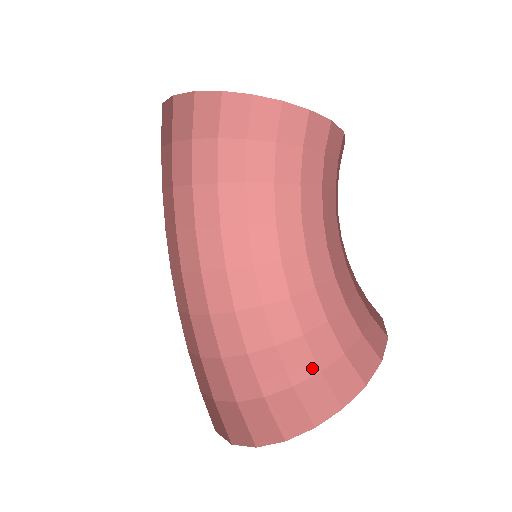
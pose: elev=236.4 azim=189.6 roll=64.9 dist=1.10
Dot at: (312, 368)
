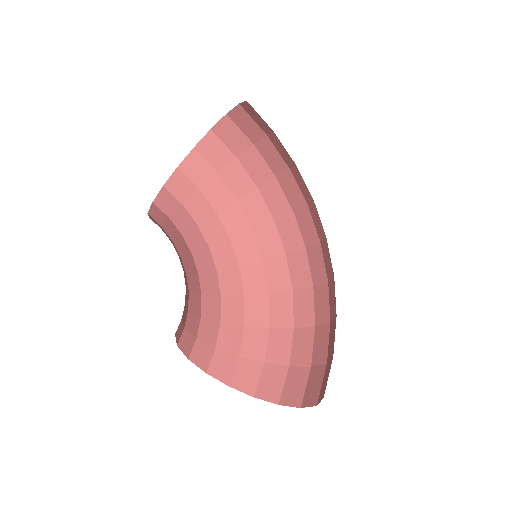
Dot at: (332, 351)
